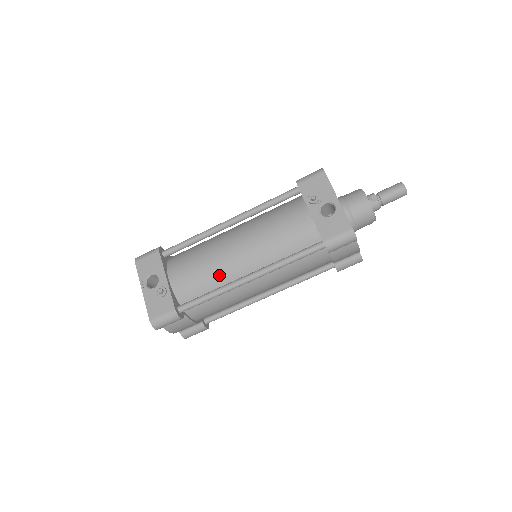
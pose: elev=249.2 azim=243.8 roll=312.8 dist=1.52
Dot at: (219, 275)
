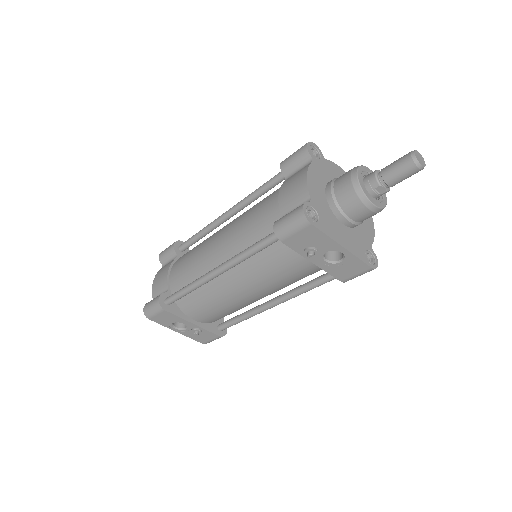
Dot at: (240, 307)
